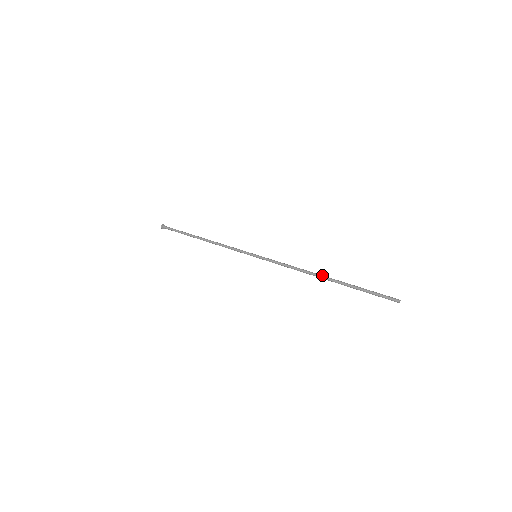
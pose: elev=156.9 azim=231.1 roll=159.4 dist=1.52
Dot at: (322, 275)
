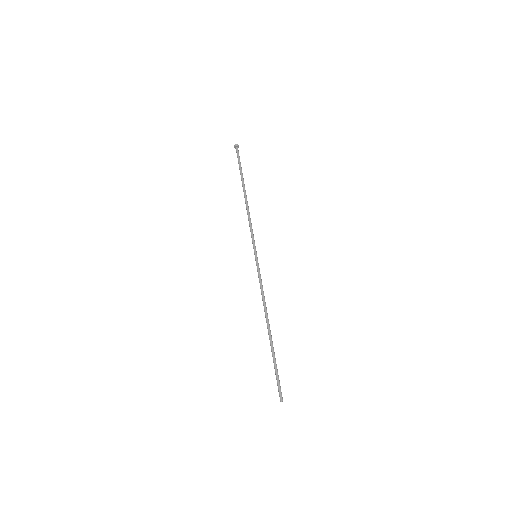
Dot at: occluded
